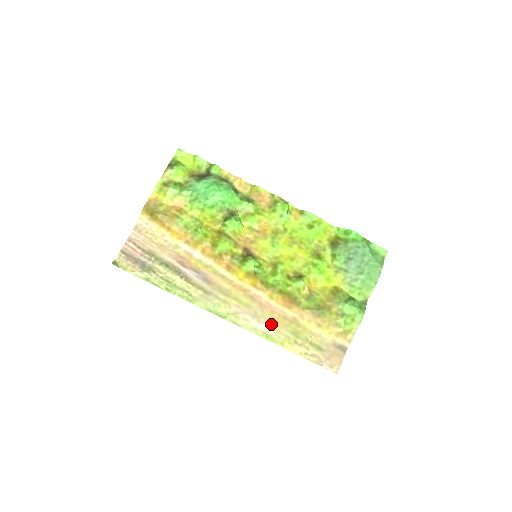
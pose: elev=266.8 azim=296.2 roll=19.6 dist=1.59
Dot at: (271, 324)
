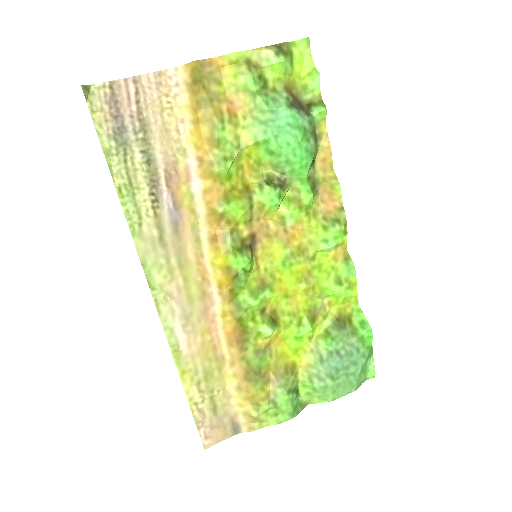
Dot at: (194, 341)
